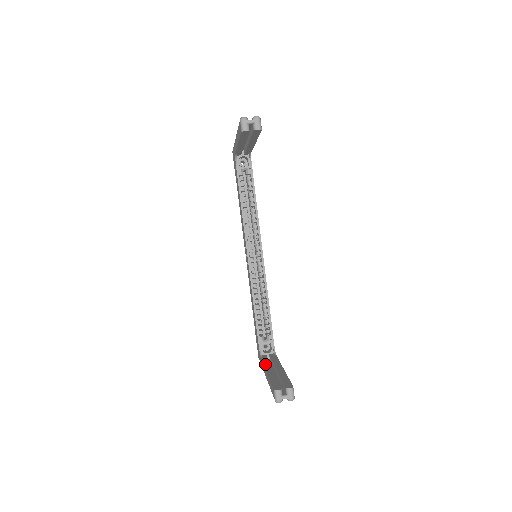
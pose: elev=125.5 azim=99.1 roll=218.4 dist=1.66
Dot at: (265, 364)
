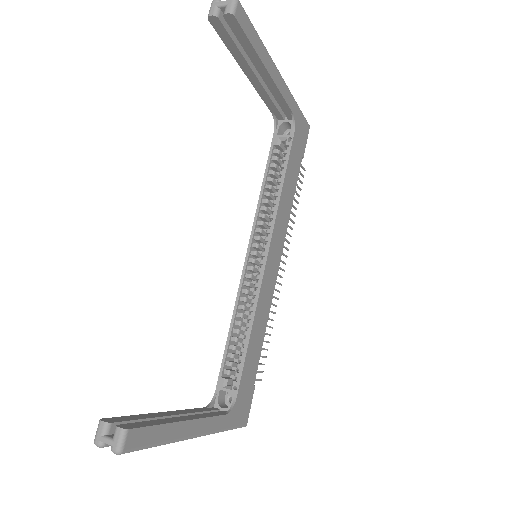
Dot at: (187, 409)
